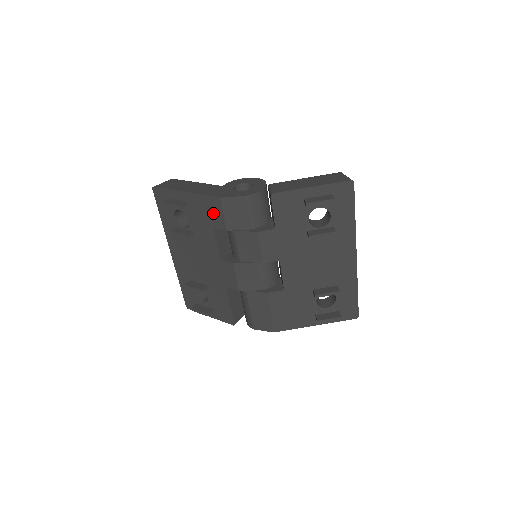
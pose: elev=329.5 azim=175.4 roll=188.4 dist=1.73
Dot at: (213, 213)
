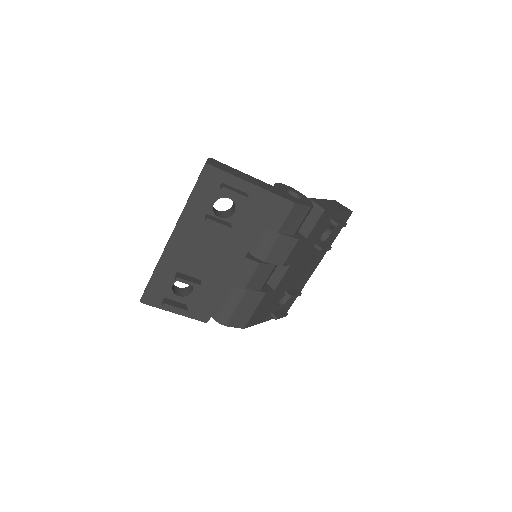
Dot at: (275, 213)
